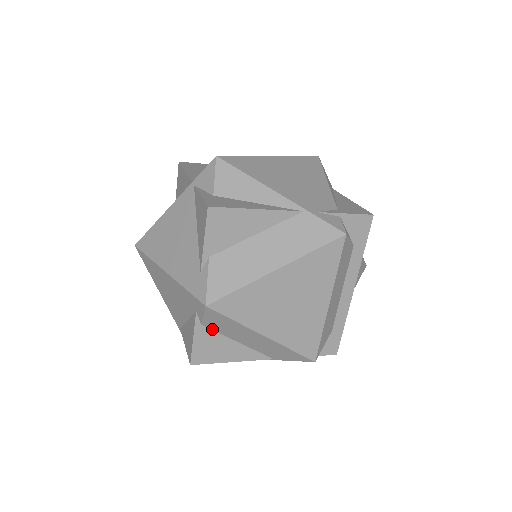
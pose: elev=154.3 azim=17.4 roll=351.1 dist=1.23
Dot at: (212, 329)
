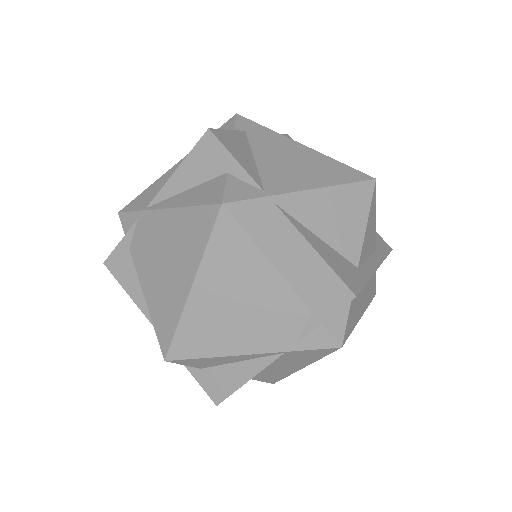
Dot at: occluded
